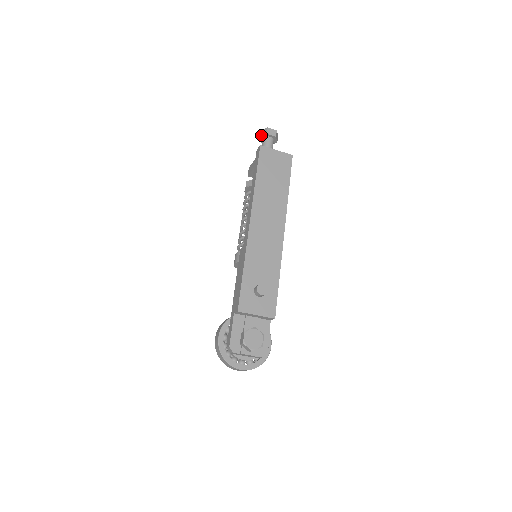
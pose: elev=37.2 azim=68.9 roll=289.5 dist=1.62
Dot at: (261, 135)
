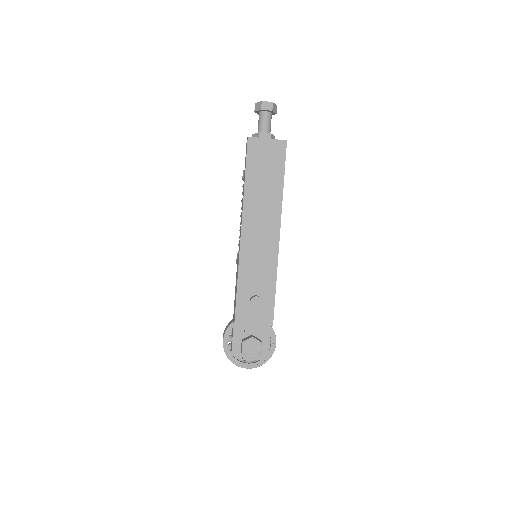
Dot at: (256, 110)
